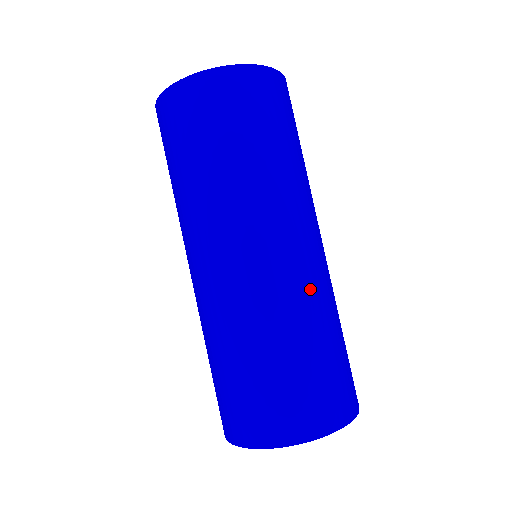
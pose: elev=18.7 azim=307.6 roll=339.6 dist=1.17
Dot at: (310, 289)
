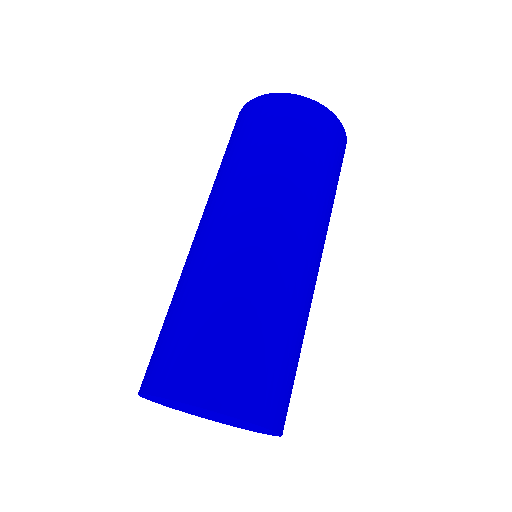
Dot at: (245, 265)
